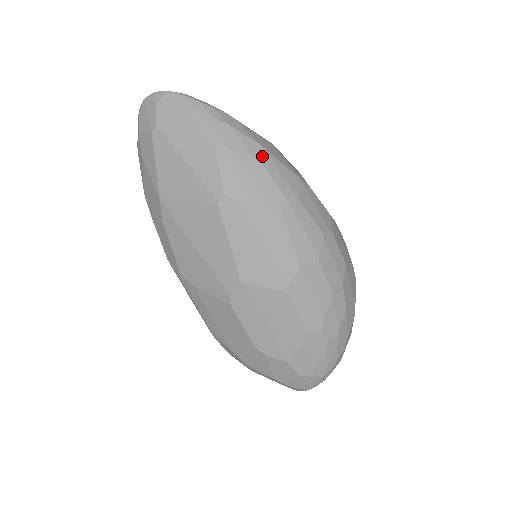
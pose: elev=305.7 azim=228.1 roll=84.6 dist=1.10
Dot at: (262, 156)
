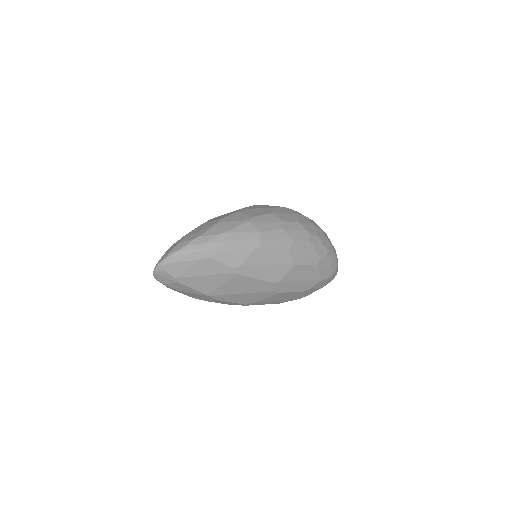
Dot at: (229, 237)
